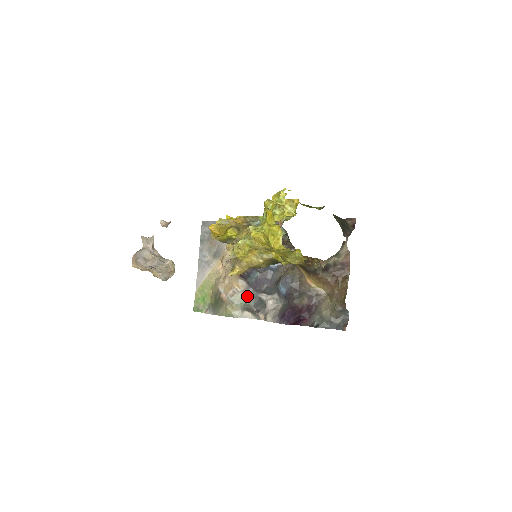
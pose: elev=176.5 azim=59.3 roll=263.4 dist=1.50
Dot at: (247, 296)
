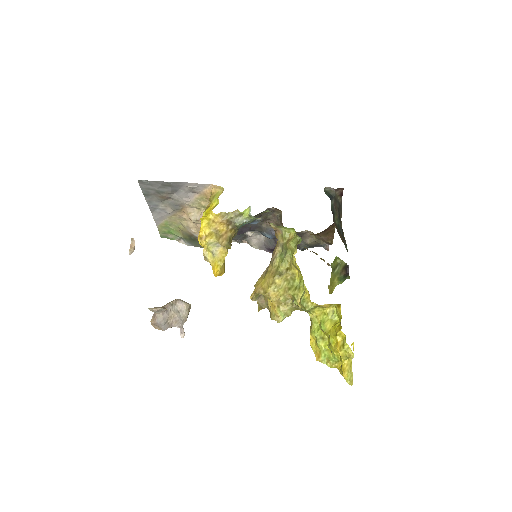
Dot at: occluded
